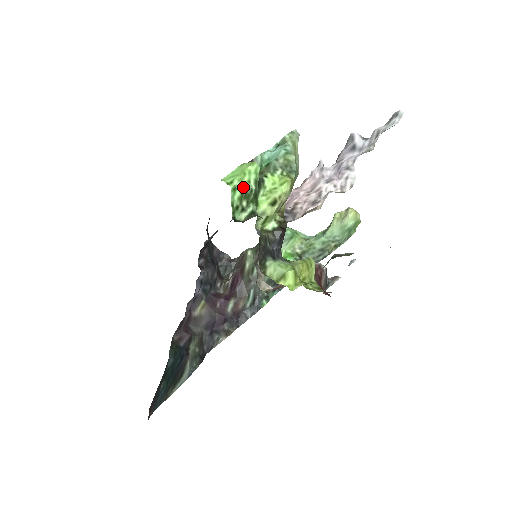
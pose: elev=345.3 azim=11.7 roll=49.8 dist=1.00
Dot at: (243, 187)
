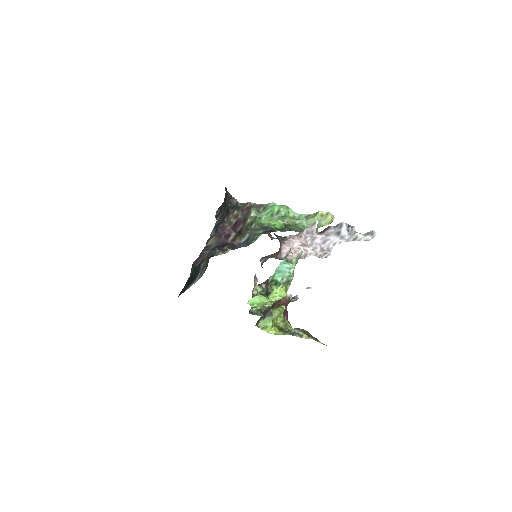
Dot at: (258, 306)
